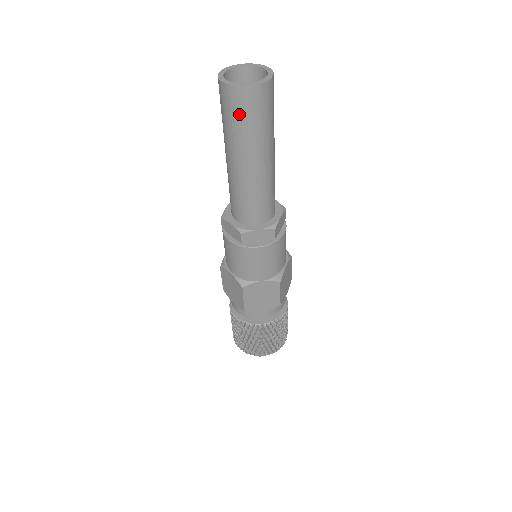
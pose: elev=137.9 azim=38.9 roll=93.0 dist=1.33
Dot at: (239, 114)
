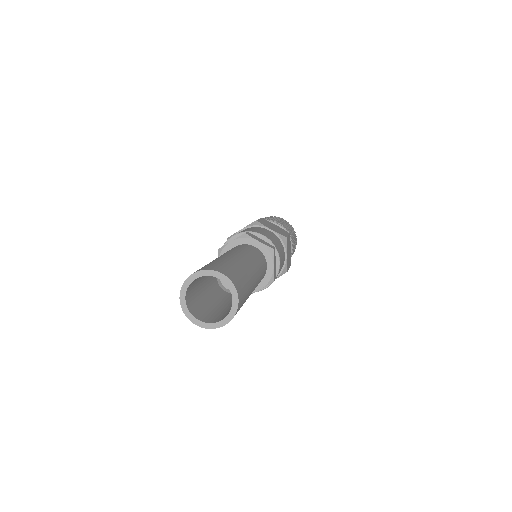
Dot at: occluded
